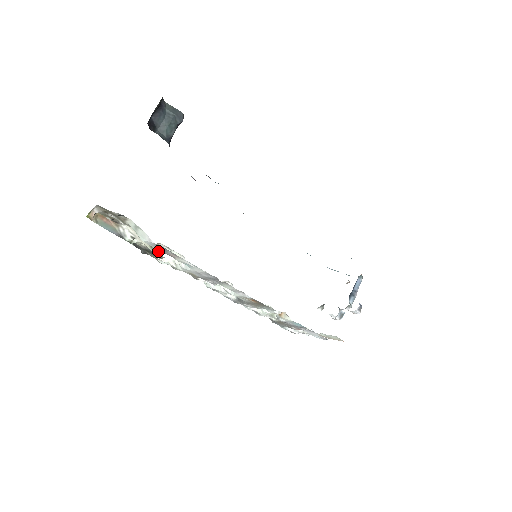
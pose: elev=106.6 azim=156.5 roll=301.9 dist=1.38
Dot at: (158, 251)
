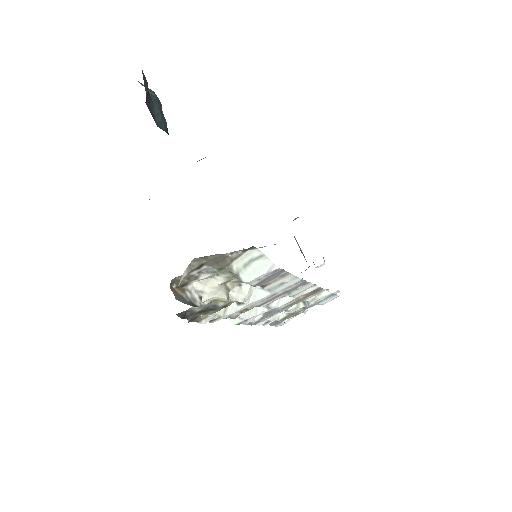
Dot at: (229, 297)
